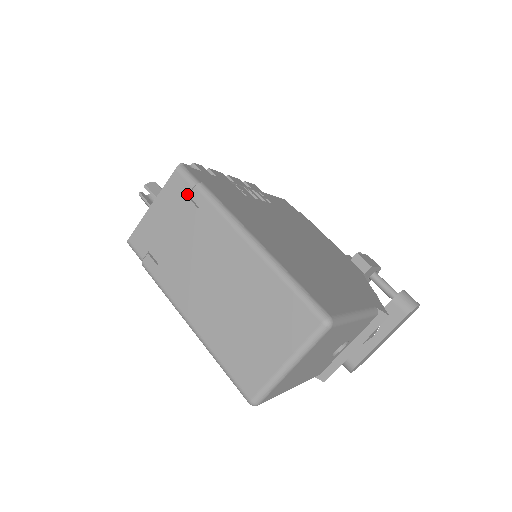
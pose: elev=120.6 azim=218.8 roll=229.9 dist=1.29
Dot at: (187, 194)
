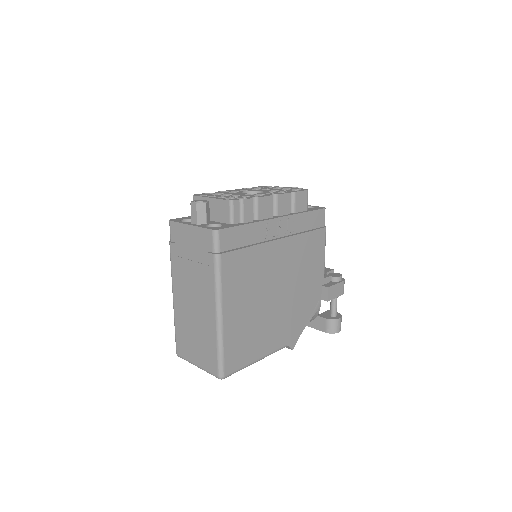
Dot at: (208, 250)
